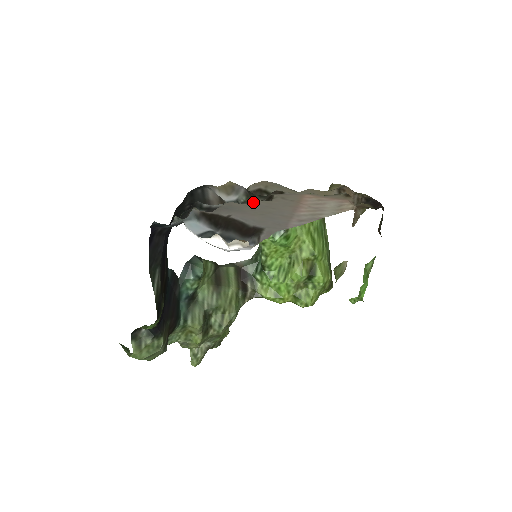
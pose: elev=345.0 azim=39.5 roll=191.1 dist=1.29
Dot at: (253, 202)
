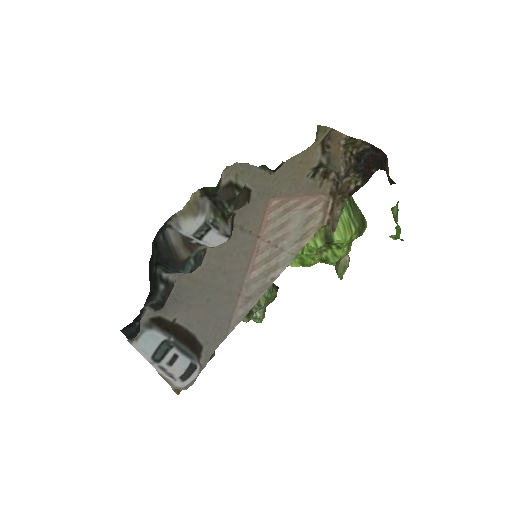
Dot at: (206, 259)
